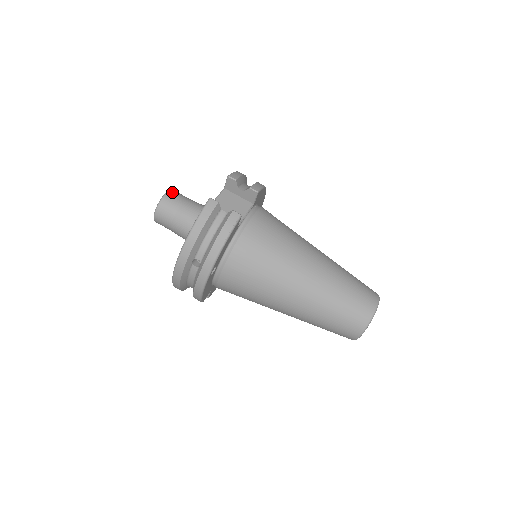
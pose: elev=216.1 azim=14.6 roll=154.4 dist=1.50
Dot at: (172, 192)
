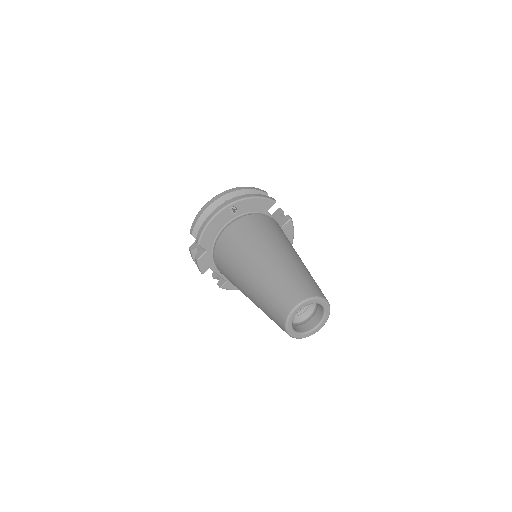
Dot at: occluded
